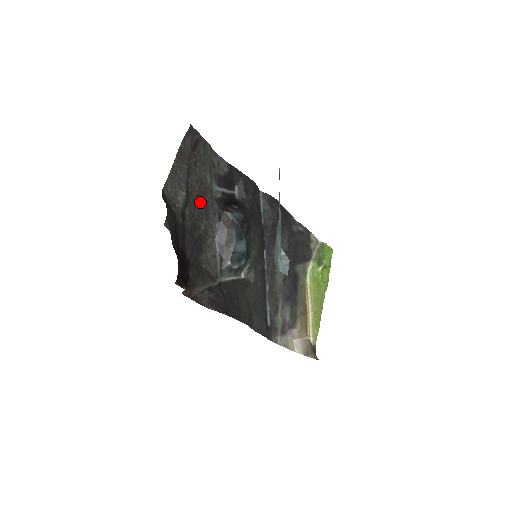
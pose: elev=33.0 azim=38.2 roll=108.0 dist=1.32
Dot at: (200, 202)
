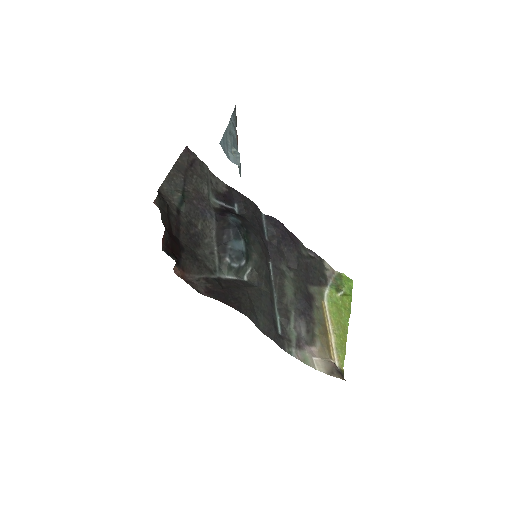
Dot at: (196, 205)
